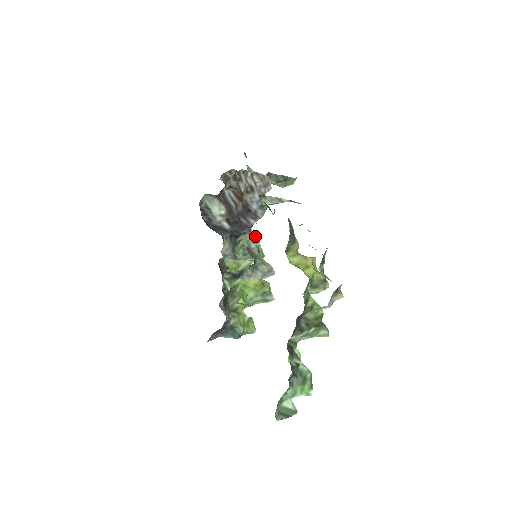
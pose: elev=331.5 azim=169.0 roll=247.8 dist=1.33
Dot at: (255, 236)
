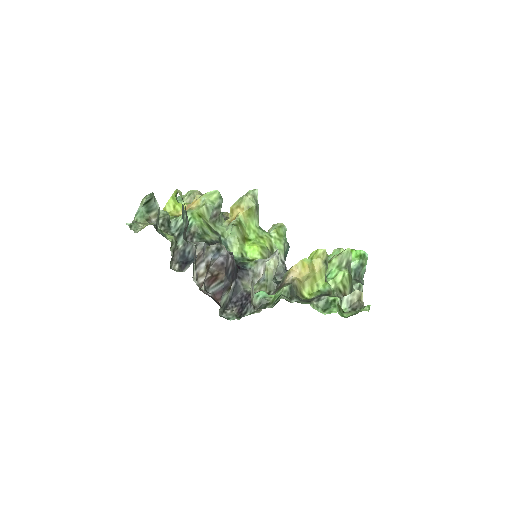
Dot at: (206, 209)
